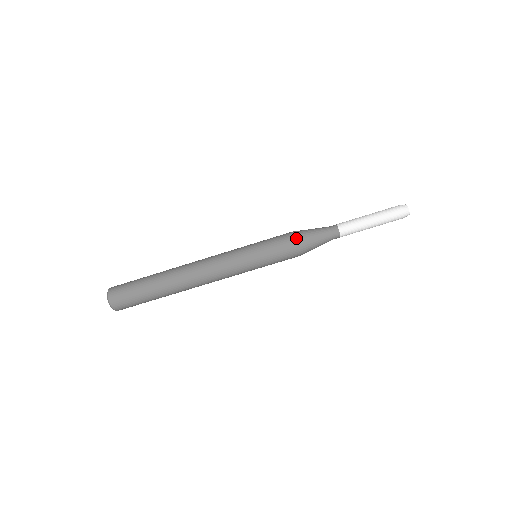
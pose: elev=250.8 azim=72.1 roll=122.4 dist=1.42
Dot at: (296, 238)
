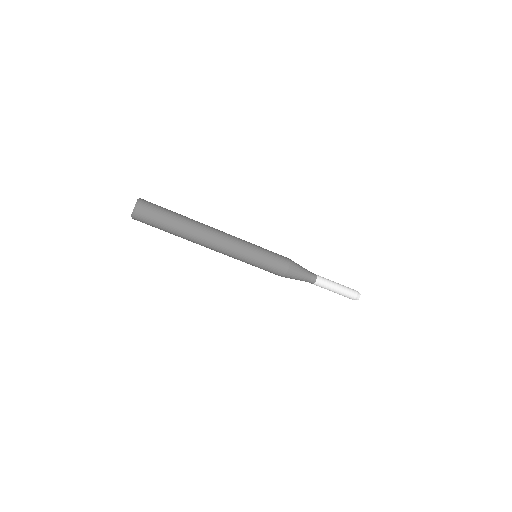
Dot at: (289, 271)
